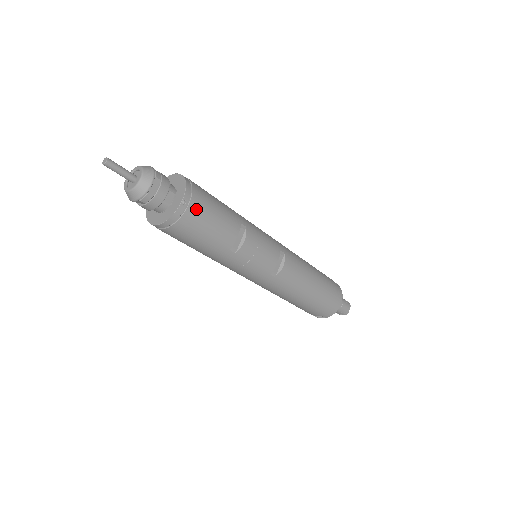
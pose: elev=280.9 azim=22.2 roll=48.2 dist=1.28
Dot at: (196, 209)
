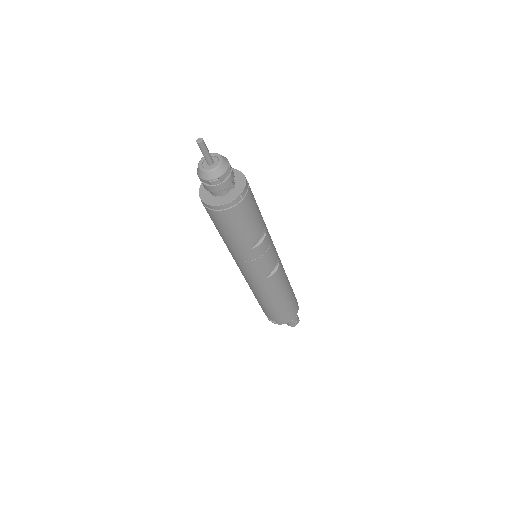
Dot at: (245, 205)
